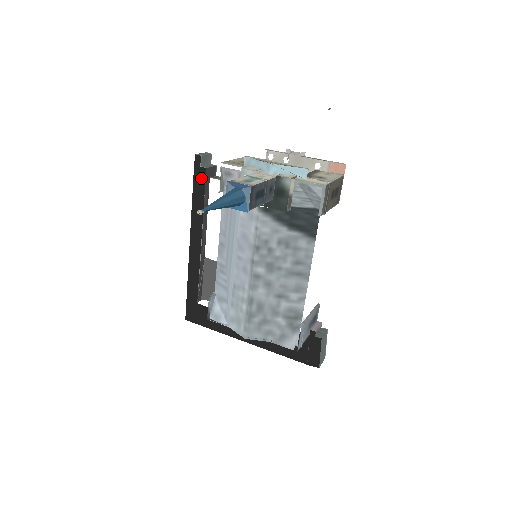
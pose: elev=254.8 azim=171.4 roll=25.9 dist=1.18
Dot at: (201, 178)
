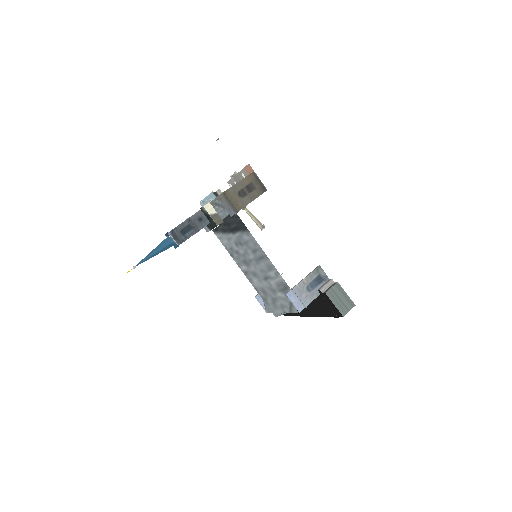
Dot at: occluded
